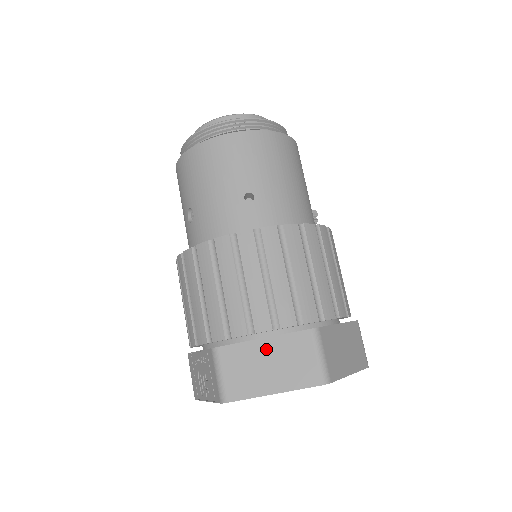
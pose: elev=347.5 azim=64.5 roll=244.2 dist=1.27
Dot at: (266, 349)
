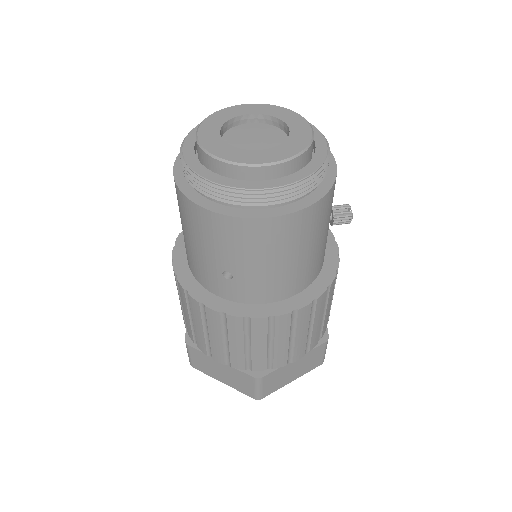
Dot at: (220, 366)
